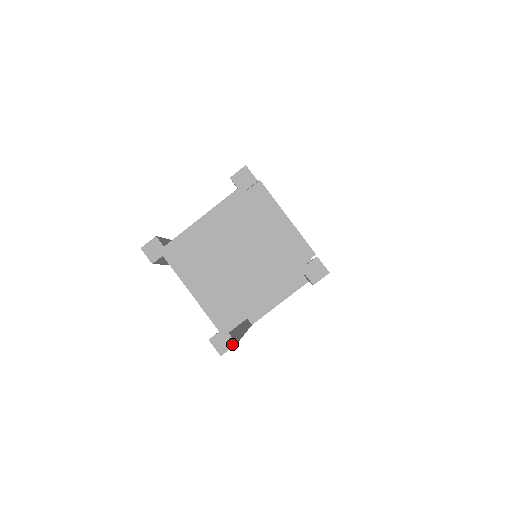
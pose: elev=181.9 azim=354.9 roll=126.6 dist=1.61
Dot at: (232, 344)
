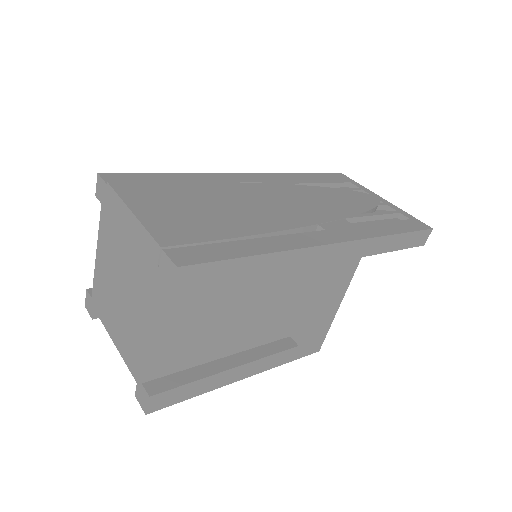
Dot at: (147, 398)
